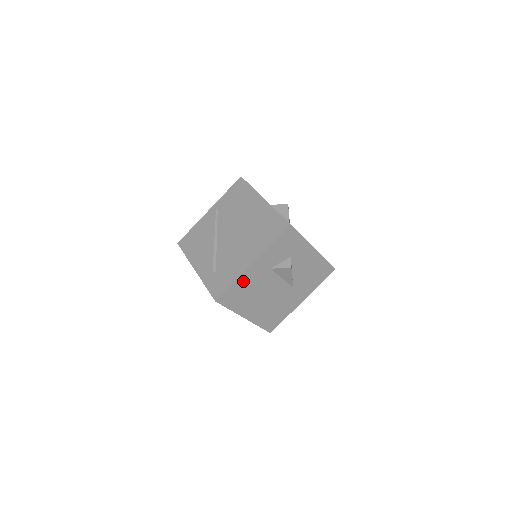
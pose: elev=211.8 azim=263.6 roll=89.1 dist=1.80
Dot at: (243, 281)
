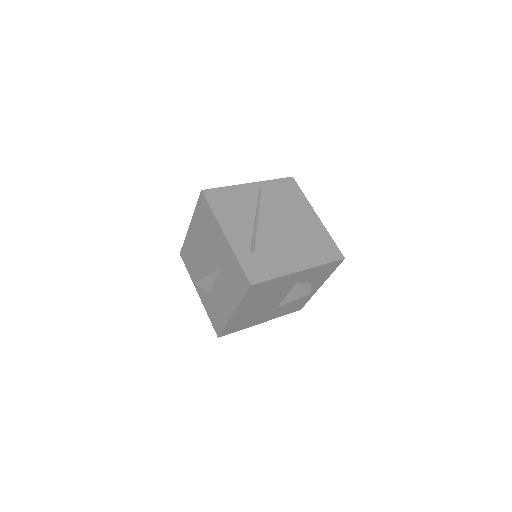
Dot at: (279, 281)
